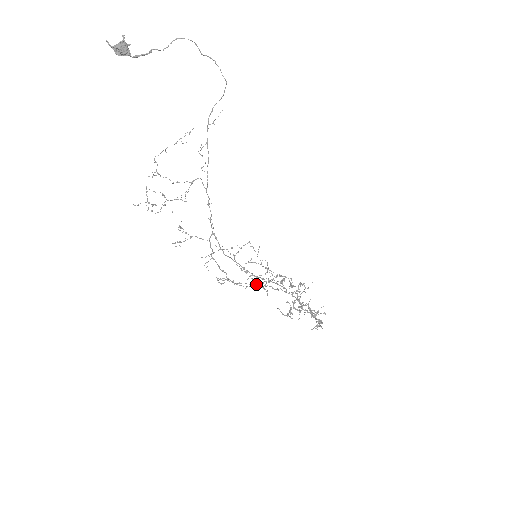
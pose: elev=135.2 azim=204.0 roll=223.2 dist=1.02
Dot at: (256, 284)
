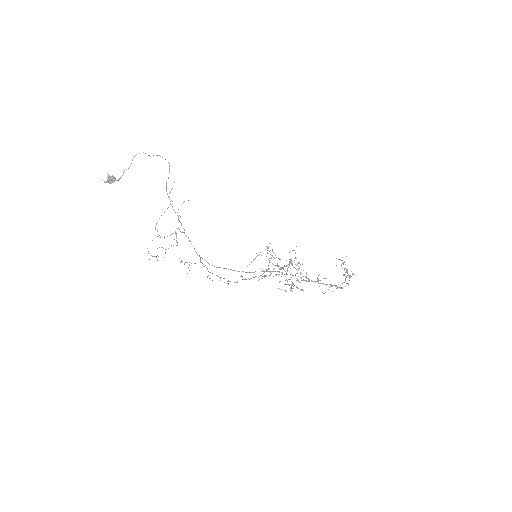
Dot at: (286, 272)
